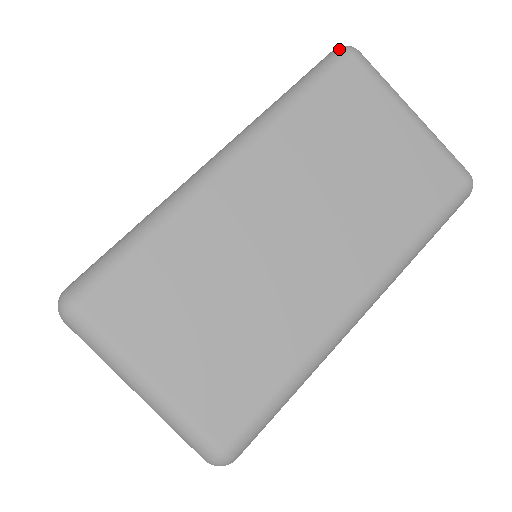
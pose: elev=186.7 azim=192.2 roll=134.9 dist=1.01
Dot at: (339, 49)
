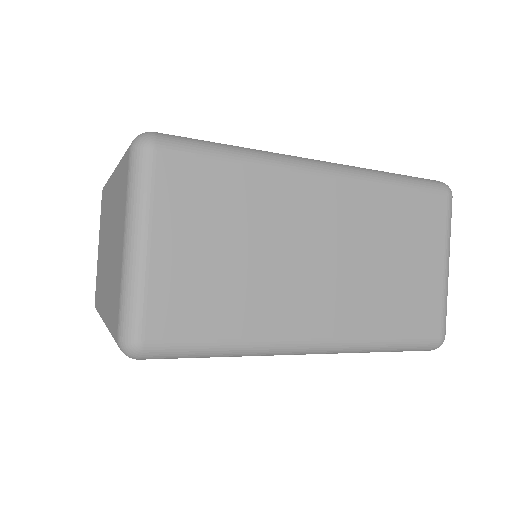
Dot at: (443, 183)
